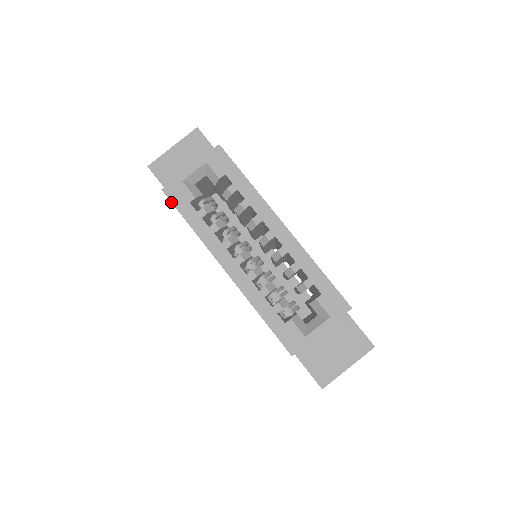
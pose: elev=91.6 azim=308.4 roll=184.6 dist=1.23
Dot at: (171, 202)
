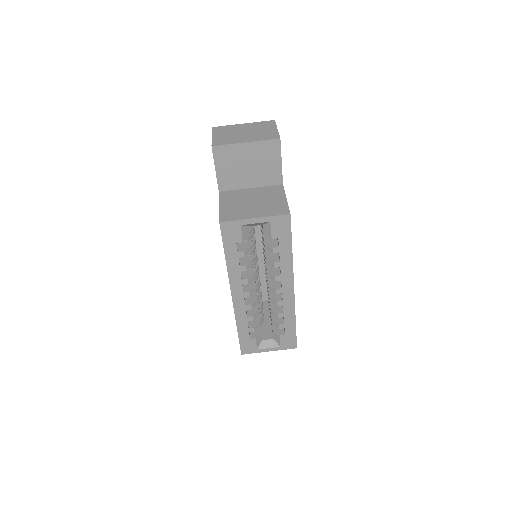
Dot at: (221, 235)
